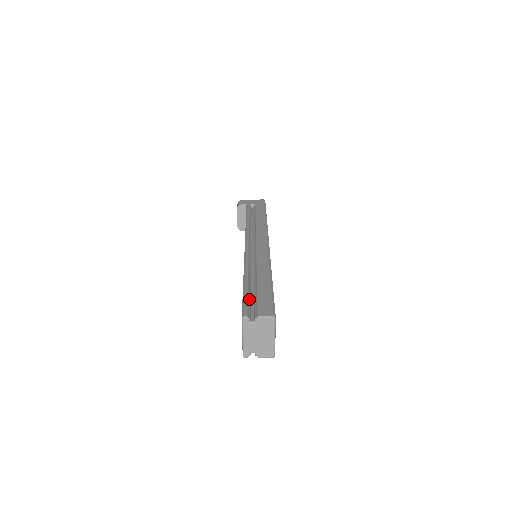
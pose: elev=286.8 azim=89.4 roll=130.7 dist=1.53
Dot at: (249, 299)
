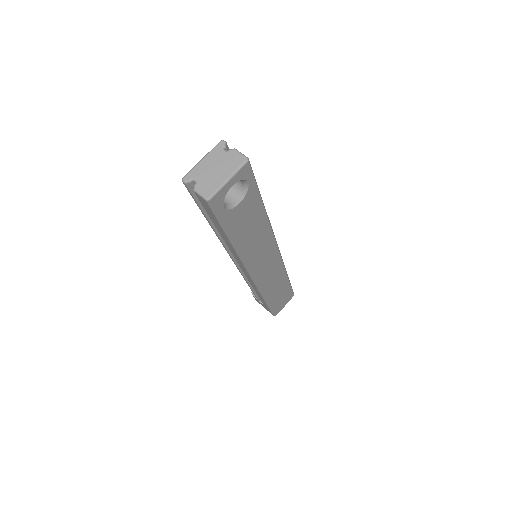
Dot at: occluded
